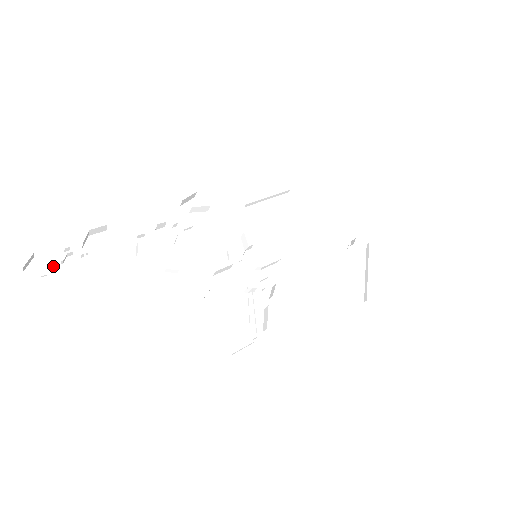
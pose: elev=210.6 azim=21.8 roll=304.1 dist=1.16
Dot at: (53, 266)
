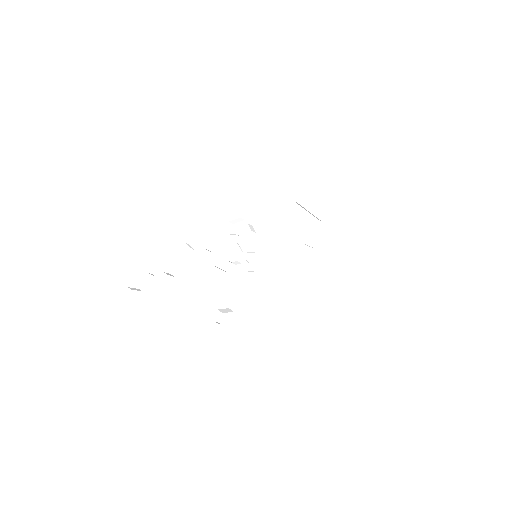
Dot at: (142, 271)
